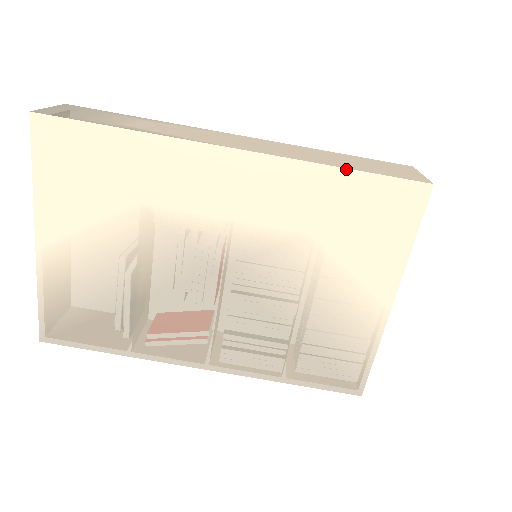
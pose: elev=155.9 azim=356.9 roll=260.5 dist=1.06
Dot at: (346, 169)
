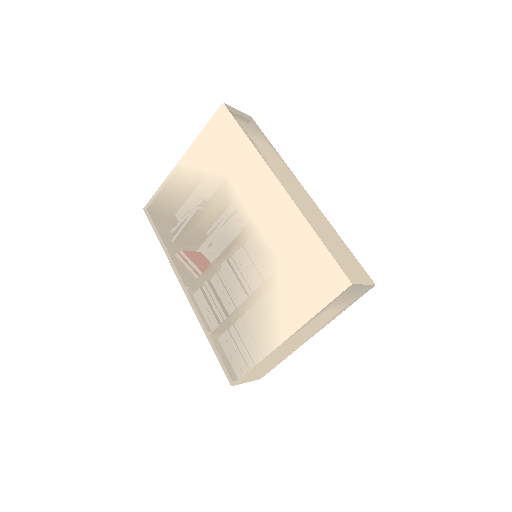
Dot at: (317, 236)
